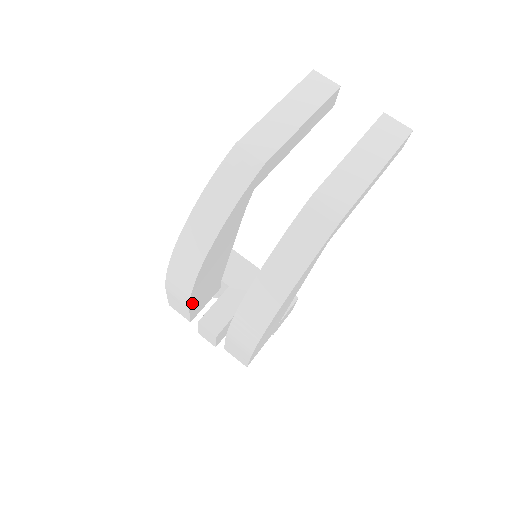
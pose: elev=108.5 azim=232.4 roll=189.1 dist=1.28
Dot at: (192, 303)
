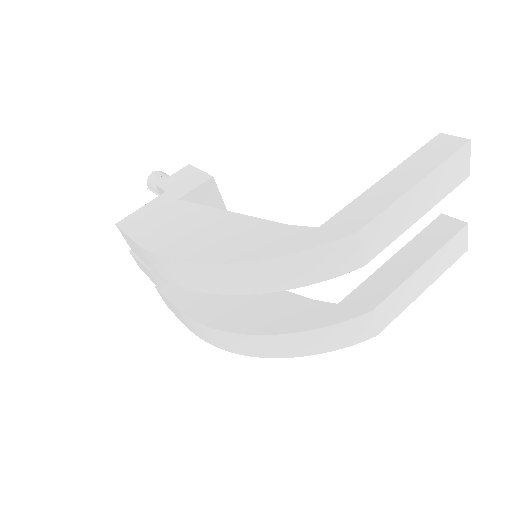
Dot at: occluded
